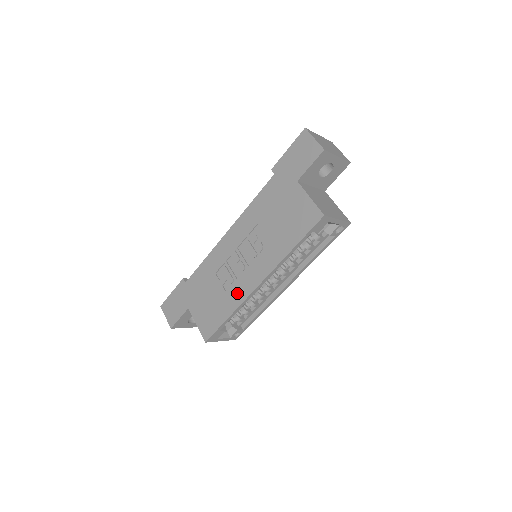
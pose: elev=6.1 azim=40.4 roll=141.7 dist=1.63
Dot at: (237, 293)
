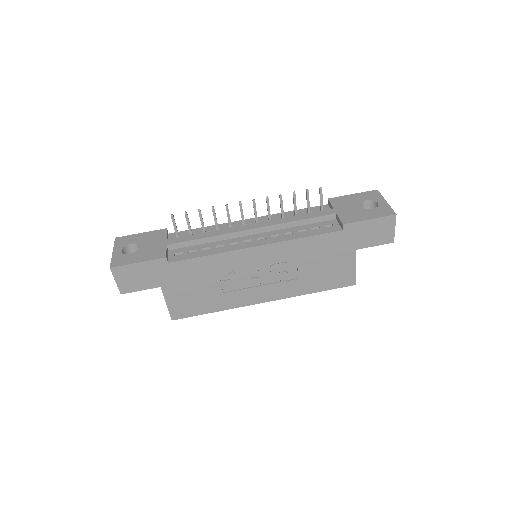
Dot at: (237, 299)
